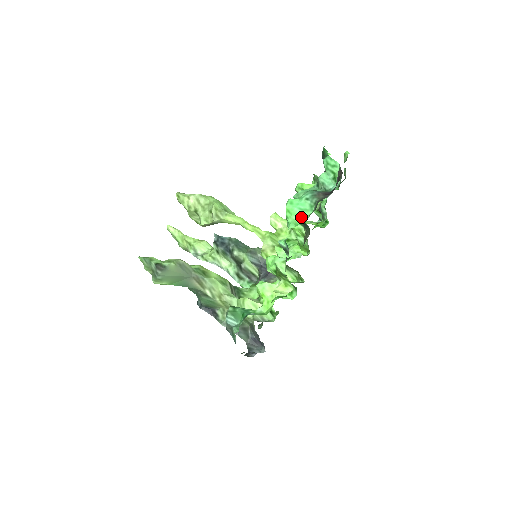
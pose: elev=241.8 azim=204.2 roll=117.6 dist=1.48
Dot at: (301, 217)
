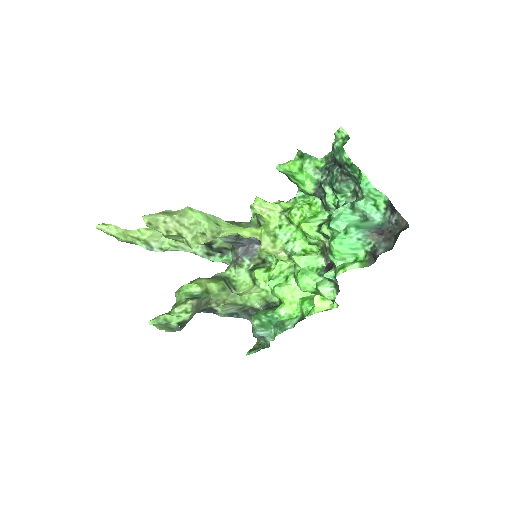
Dot at: (352, 255)
